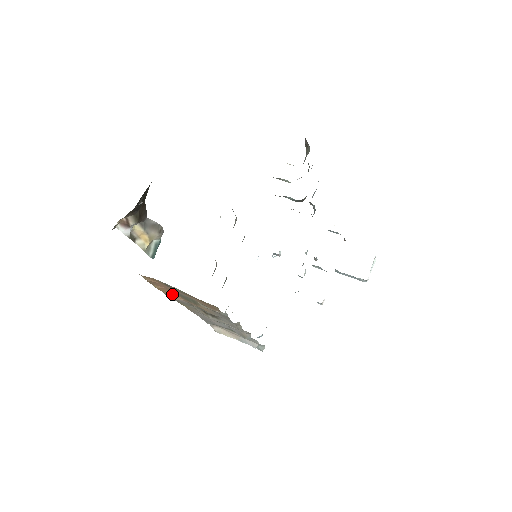
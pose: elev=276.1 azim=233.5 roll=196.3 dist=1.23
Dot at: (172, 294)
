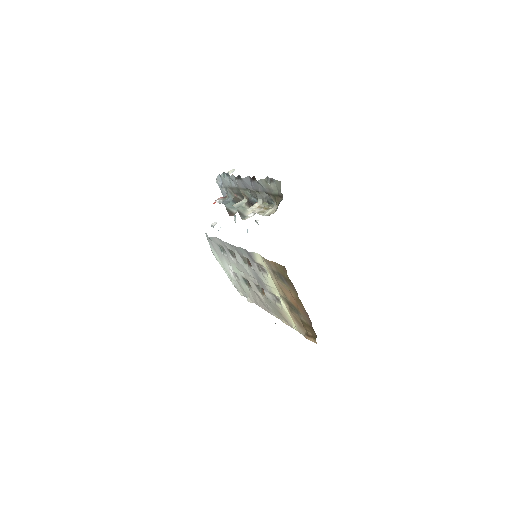
Dot at: occluded
